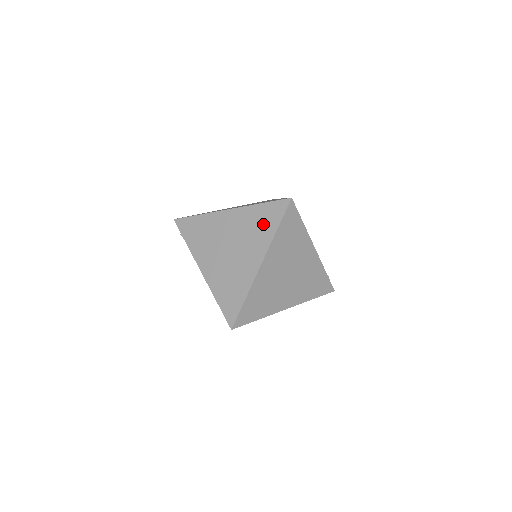
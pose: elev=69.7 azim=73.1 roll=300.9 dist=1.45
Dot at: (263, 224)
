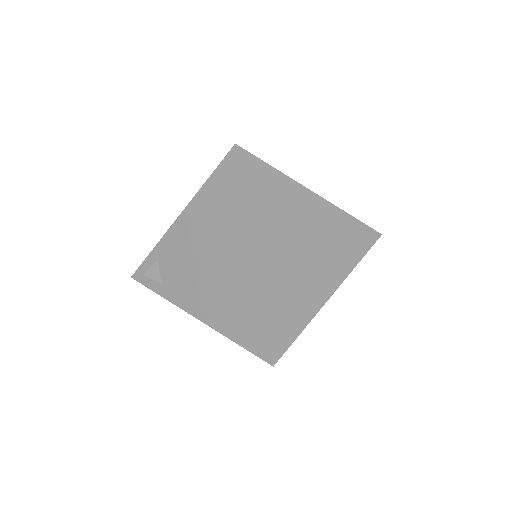
Dot at: occluded
